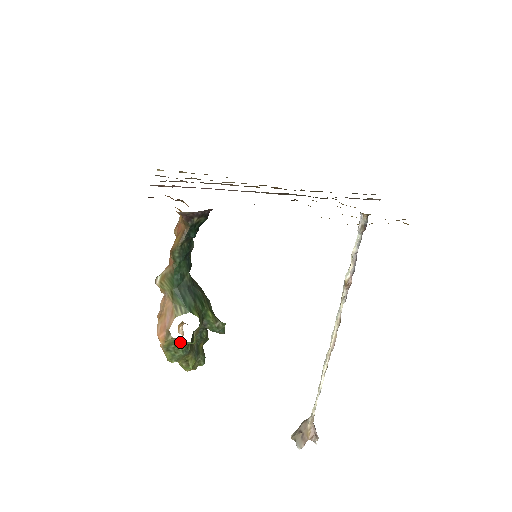
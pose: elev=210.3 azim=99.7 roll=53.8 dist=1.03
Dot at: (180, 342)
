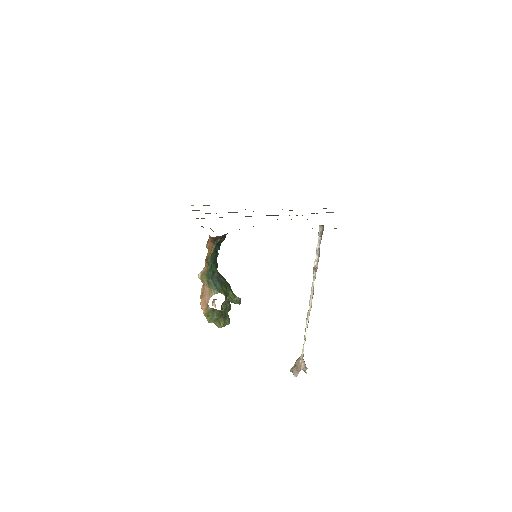
Dot at: (215, 311)
